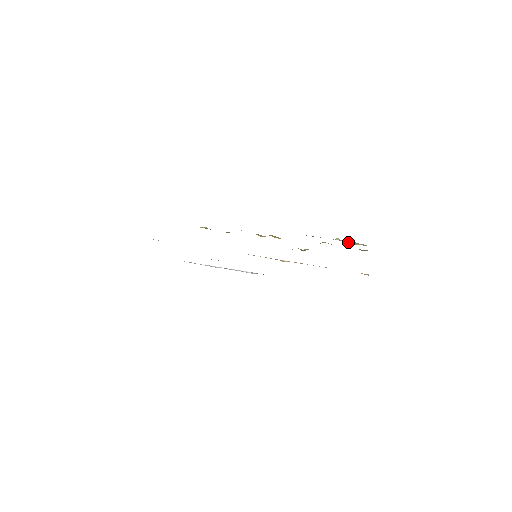
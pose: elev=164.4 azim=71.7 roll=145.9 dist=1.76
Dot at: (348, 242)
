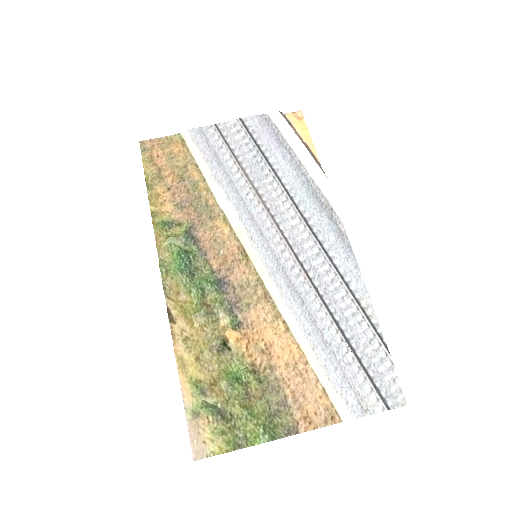
Dot at: (213, 425)
